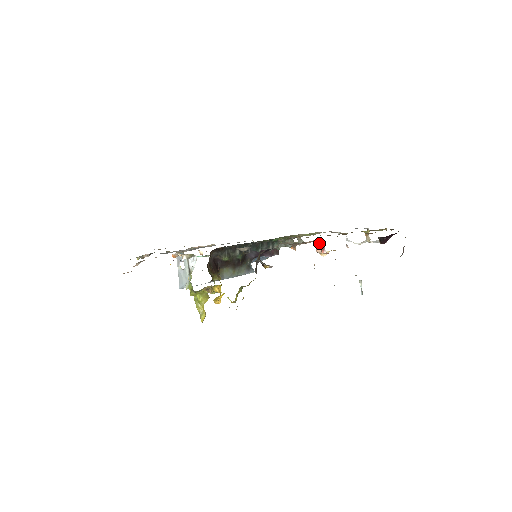
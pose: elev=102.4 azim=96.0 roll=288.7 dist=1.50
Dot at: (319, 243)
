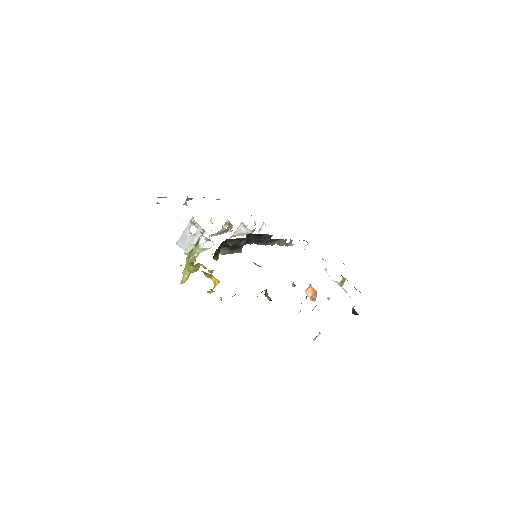
Dot at: (313, 289)
